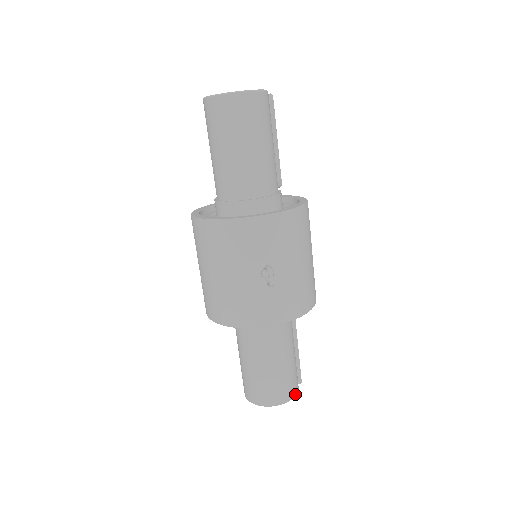
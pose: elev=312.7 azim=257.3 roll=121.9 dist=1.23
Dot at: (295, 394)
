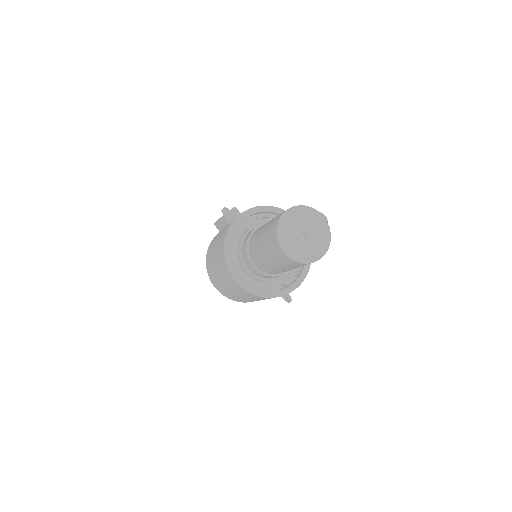
Dot at: occluded
